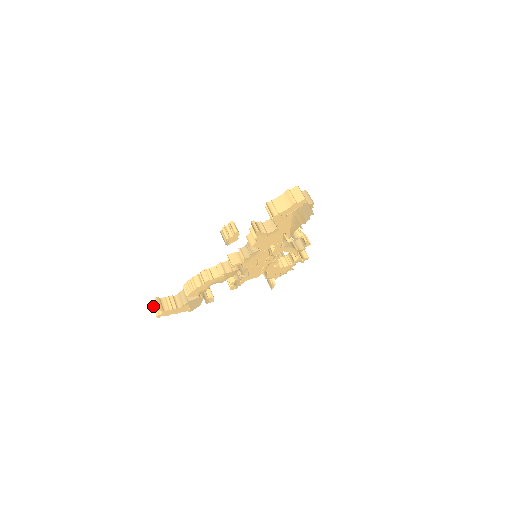
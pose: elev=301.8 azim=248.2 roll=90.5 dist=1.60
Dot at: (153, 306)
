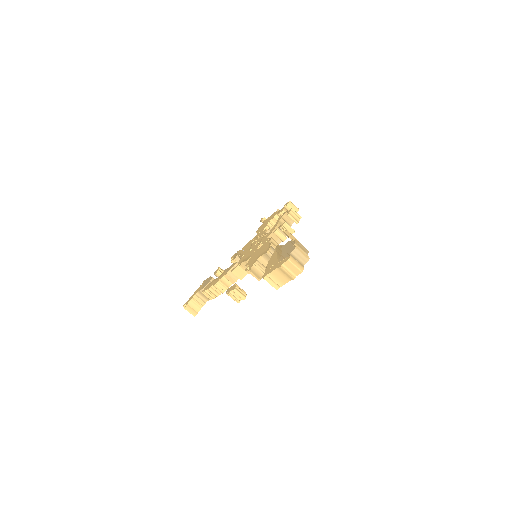
Dot at: (184, 307)
